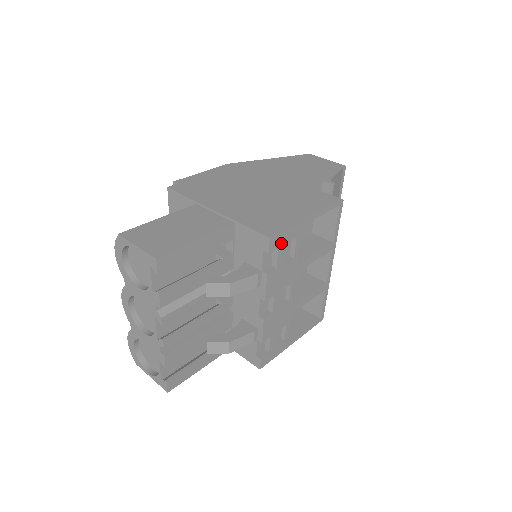
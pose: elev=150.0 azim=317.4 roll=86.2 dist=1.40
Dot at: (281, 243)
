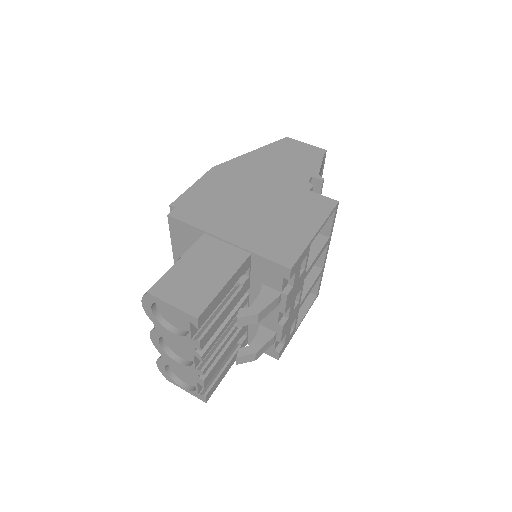
Dot at: (297, 266)
